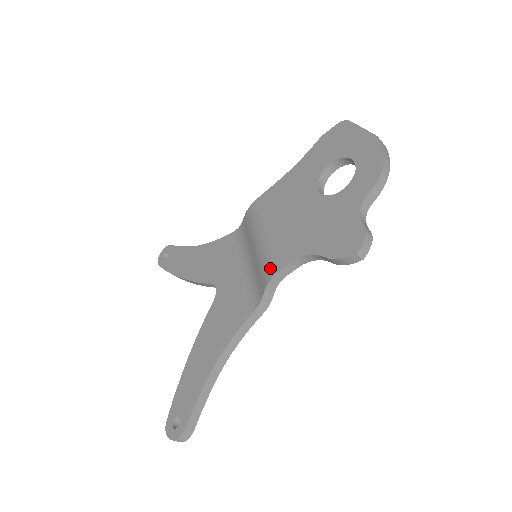
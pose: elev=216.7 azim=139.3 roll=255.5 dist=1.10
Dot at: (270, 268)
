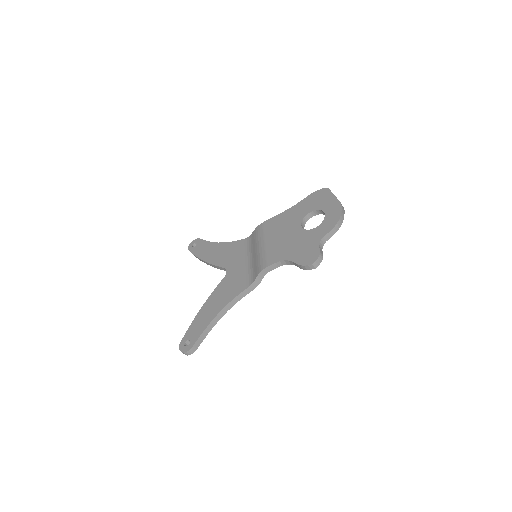
Dot at: (263, 264)
